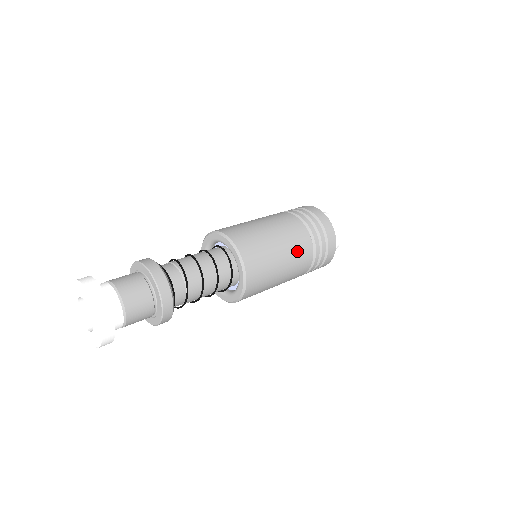
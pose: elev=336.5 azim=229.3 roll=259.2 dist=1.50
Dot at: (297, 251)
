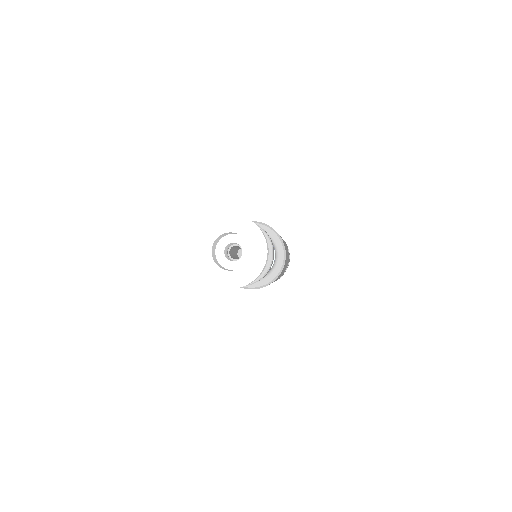
Dot at: occluded
